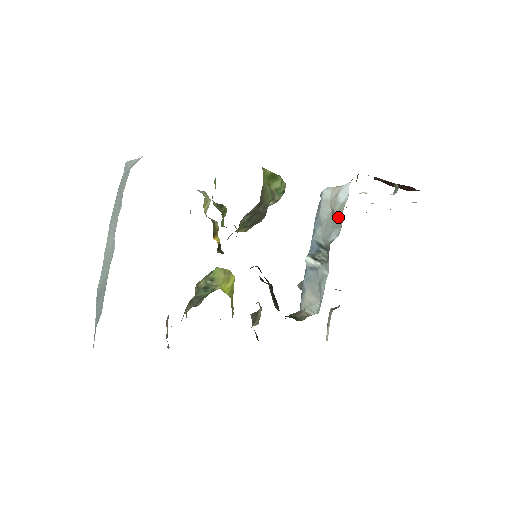
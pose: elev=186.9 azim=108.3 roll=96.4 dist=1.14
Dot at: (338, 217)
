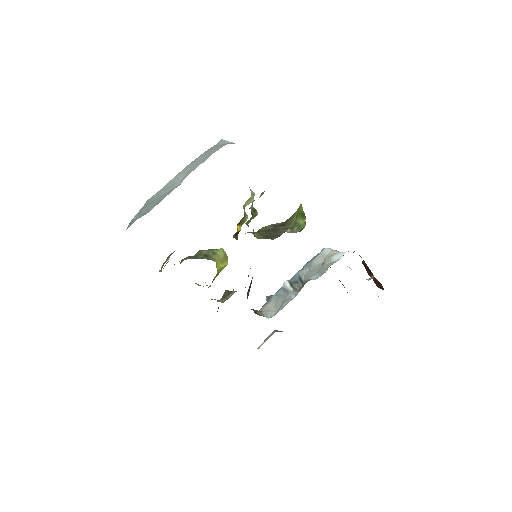
Dot at: (325, 268)
